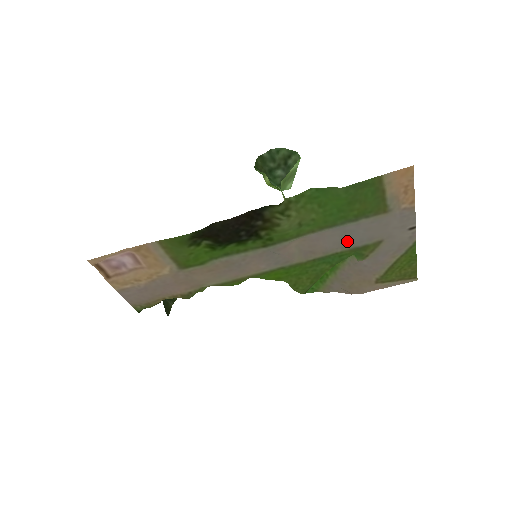
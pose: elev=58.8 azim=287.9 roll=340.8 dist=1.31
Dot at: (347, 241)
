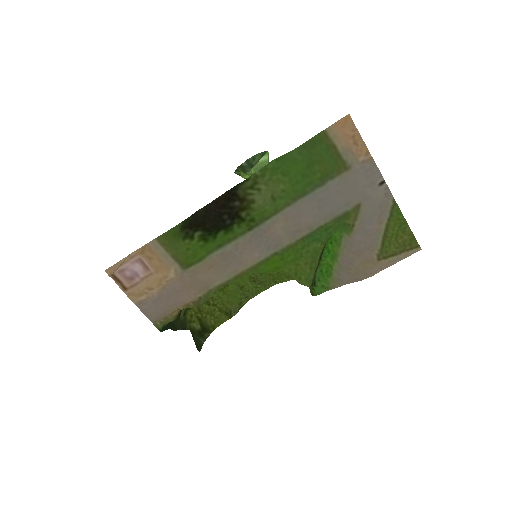
Dot at: (326, 212)
